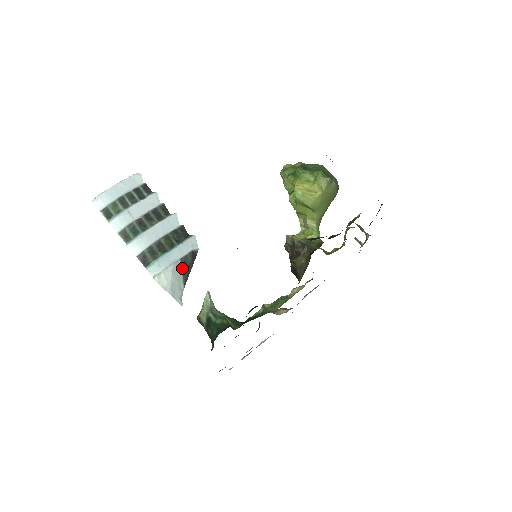
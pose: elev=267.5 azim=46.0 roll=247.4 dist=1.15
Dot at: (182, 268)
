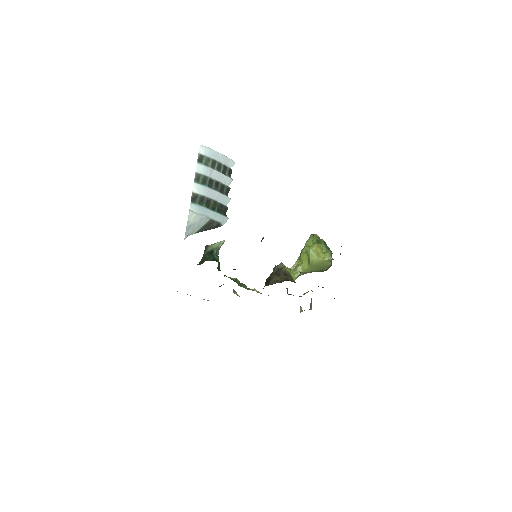
Dot at: (206, 224)
